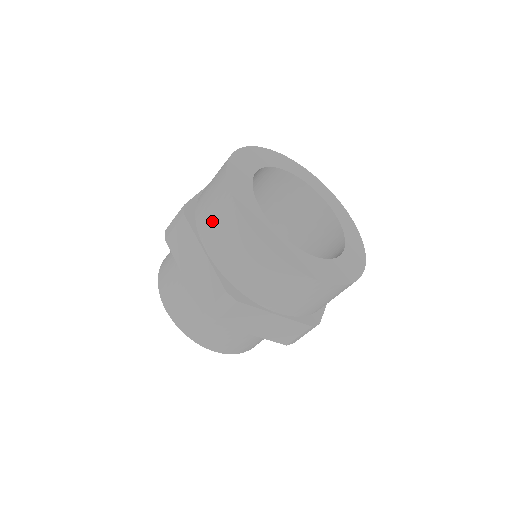
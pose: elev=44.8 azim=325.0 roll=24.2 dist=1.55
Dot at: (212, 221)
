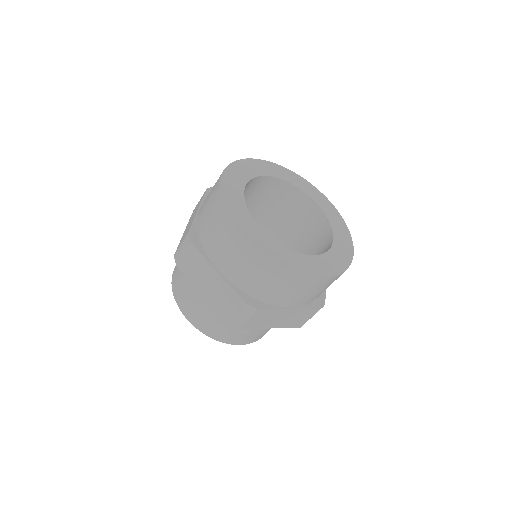
Dot at: occluded
